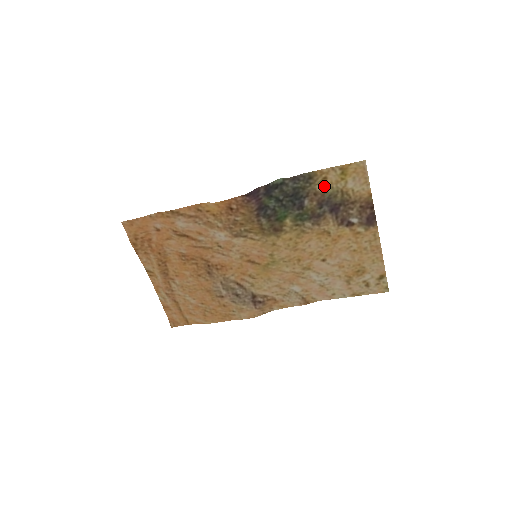
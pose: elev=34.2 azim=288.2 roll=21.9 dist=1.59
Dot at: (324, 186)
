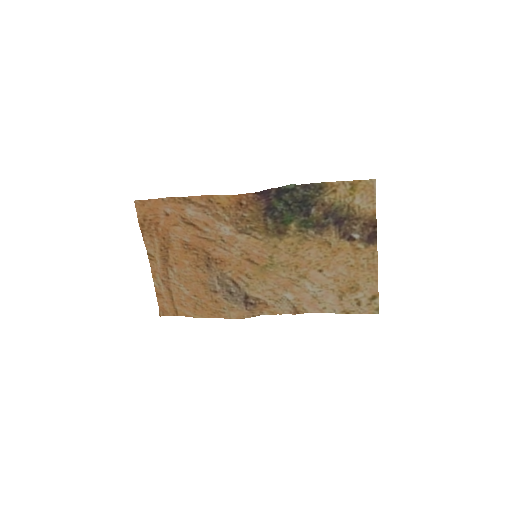
Dot at: (332, 198)
